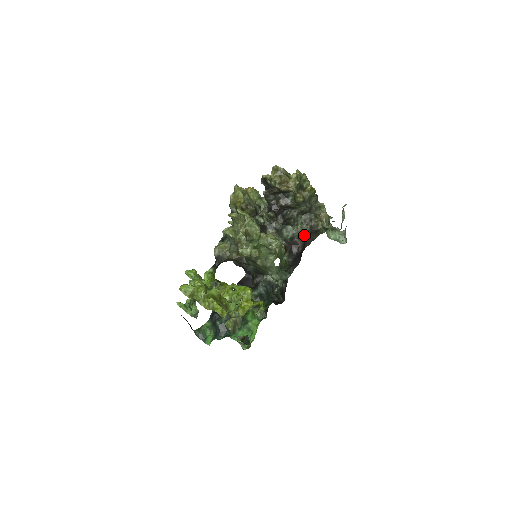
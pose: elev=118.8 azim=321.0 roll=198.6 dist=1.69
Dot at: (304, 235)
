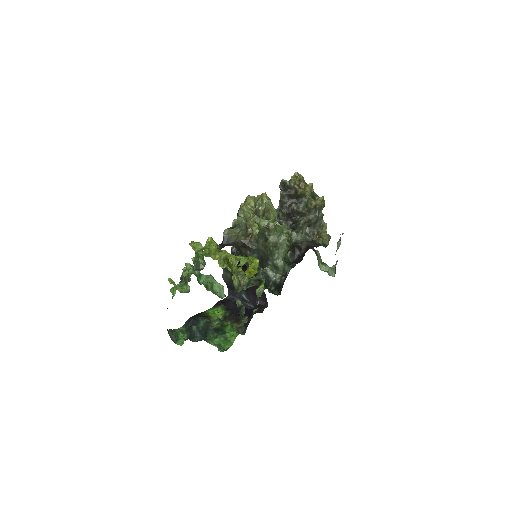
Dot at: (308, 241)
